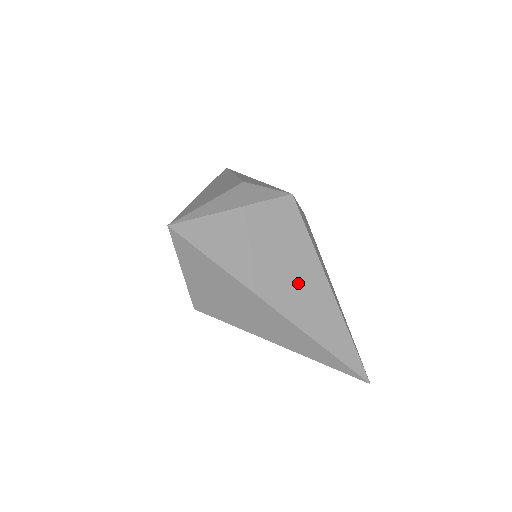
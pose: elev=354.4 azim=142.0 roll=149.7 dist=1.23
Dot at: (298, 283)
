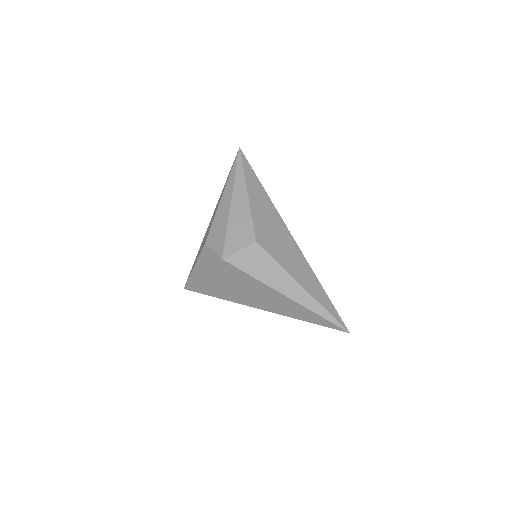
Dot at: (262, 297)
